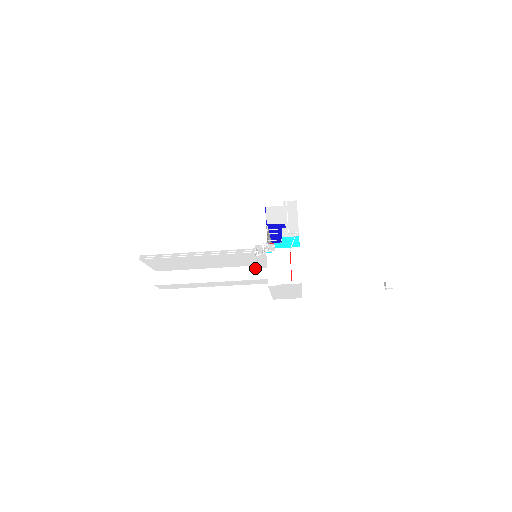
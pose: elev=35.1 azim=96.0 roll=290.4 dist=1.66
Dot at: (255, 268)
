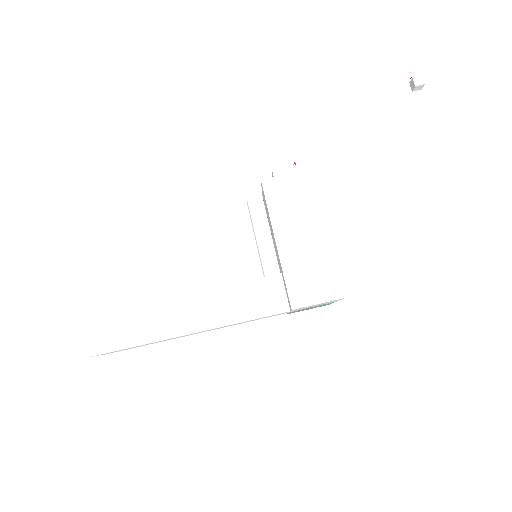
Dot at: occluded
